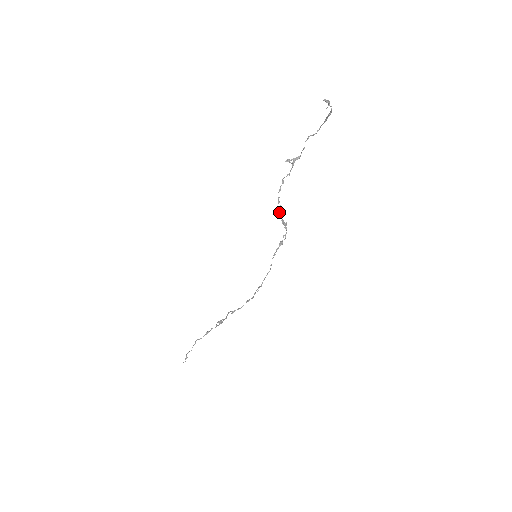
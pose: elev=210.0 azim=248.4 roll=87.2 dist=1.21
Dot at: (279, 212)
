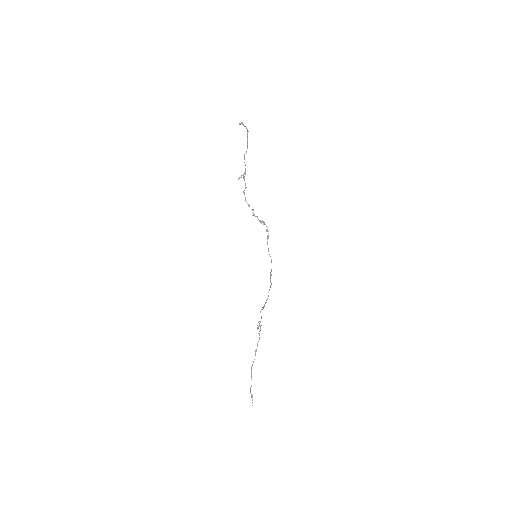
Dot at: (253, 214)
